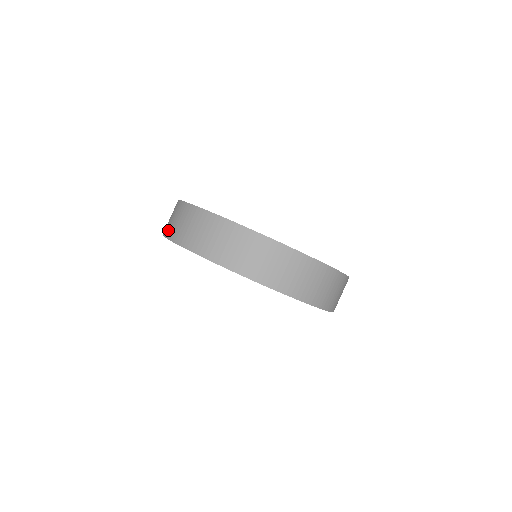
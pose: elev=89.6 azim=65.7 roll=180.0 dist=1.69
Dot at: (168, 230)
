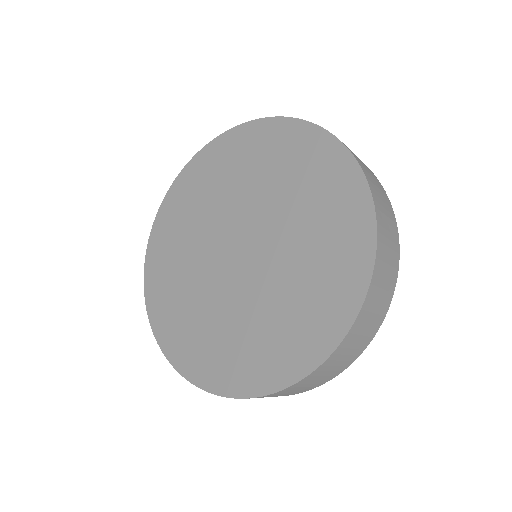
Dot at: occluded
